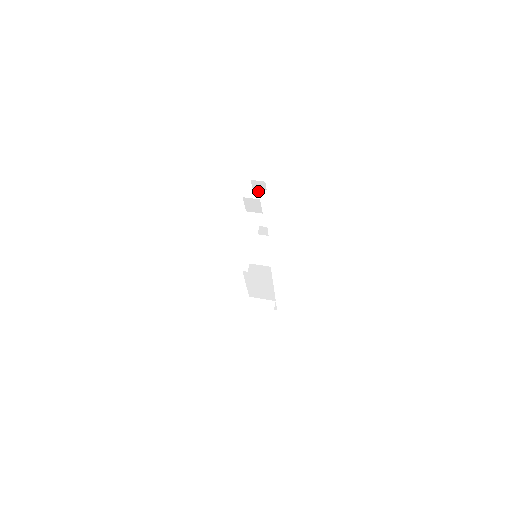
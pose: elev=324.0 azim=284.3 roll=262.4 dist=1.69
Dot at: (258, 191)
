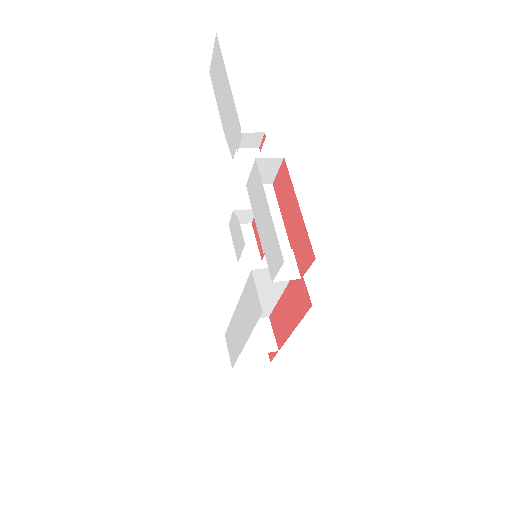
Dot at: (248, 151)
